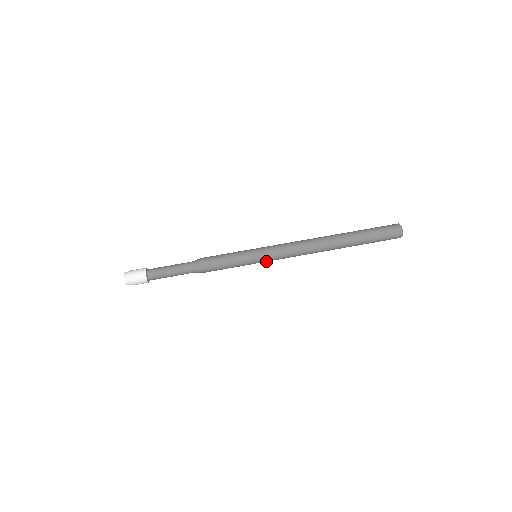
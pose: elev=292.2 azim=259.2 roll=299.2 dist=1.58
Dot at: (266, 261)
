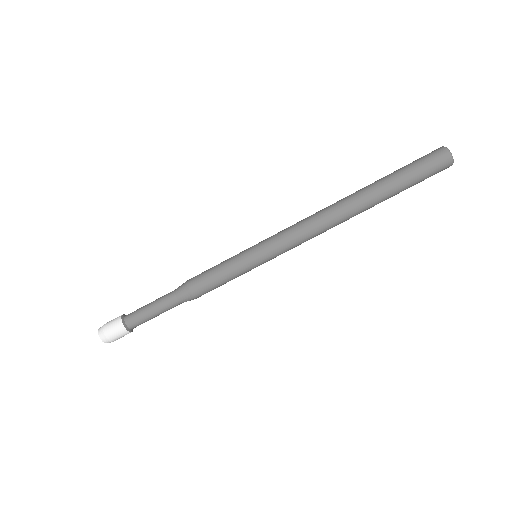
Dot at: (271, 258)
